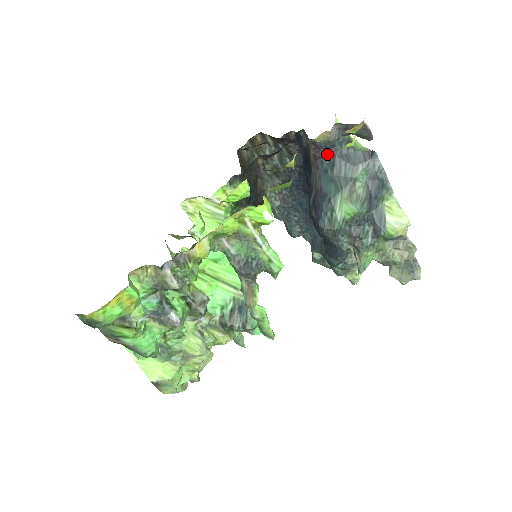
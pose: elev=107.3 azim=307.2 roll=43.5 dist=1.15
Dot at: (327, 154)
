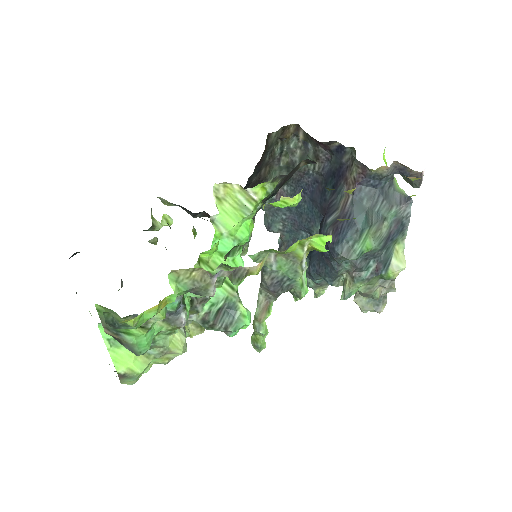
Dot at: (370, 184)
